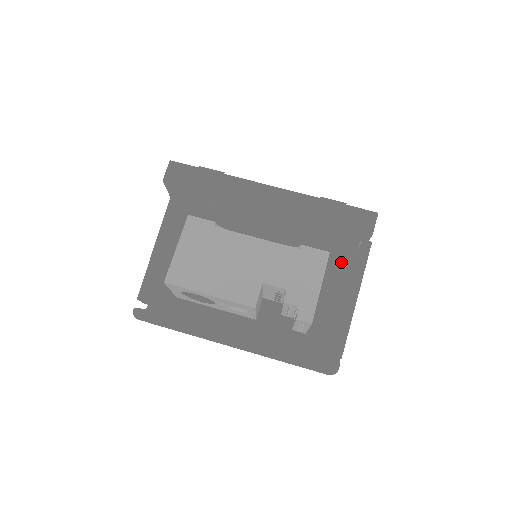
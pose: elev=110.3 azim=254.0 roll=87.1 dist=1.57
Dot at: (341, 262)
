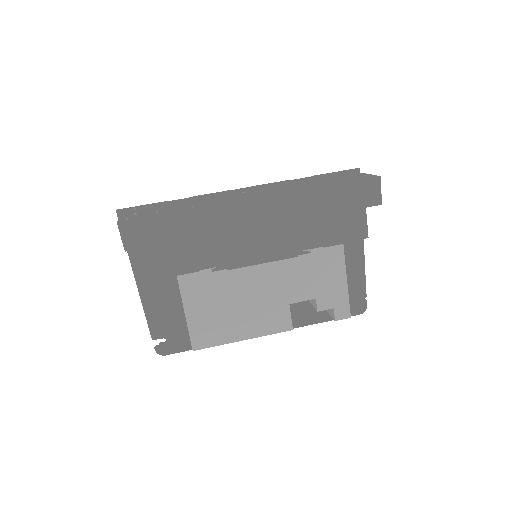
Dot at: occluded
